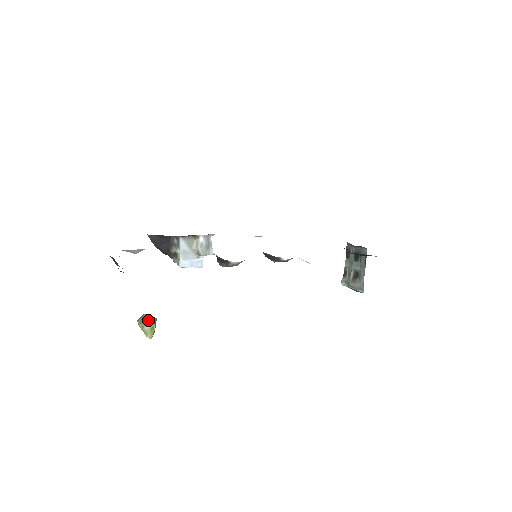
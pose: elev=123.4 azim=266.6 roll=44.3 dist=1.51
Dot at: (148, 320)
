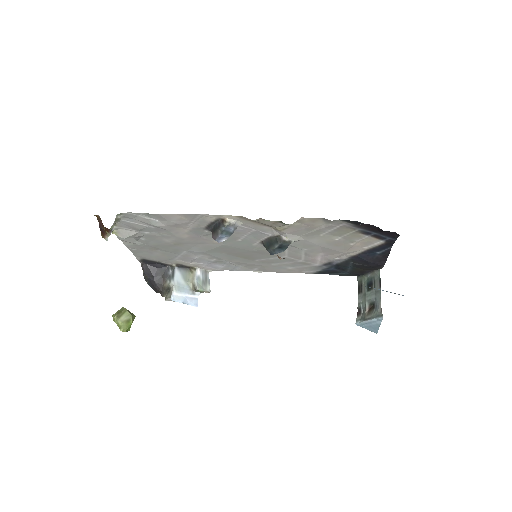
Dot at: (125, 312)
